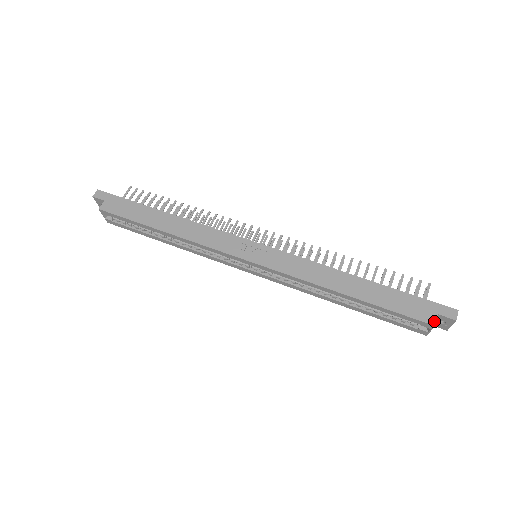
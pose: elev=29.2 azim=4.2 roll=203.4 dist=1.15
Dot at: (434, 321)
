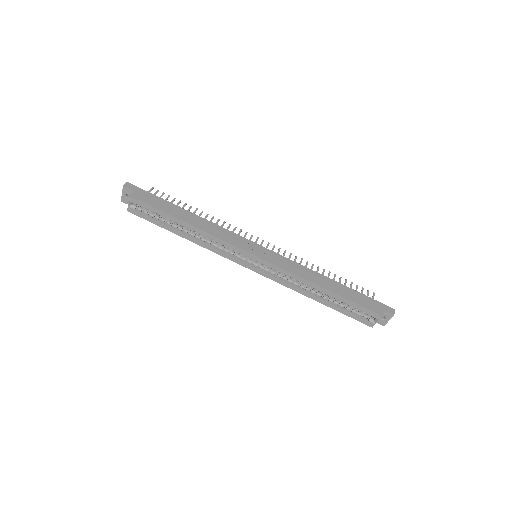
Dot at: (382, 313)
